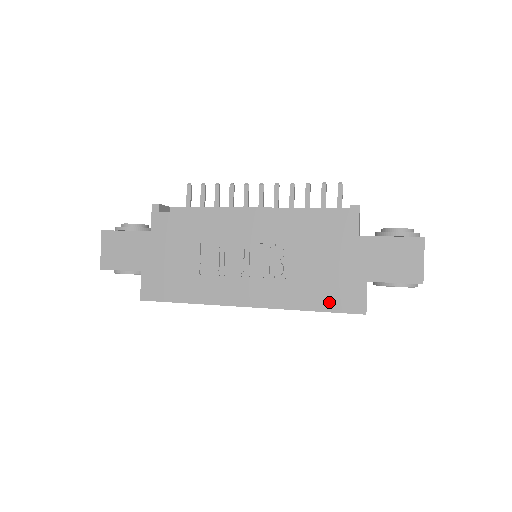
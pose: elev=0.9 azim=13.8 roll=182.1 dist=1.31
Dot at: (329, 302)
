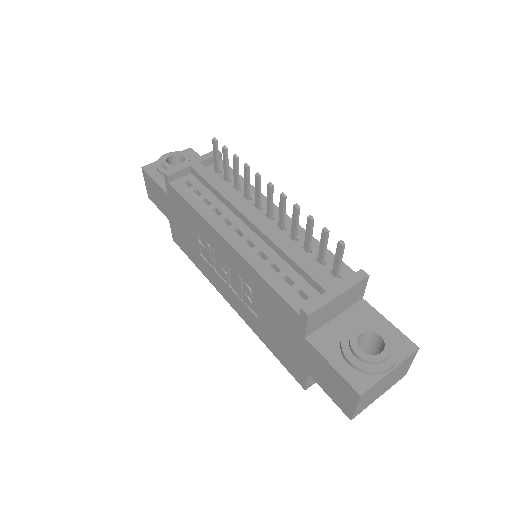
Dot at: (280, 357)
